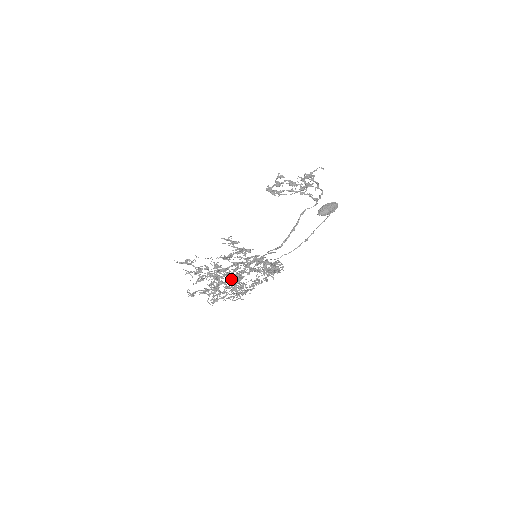
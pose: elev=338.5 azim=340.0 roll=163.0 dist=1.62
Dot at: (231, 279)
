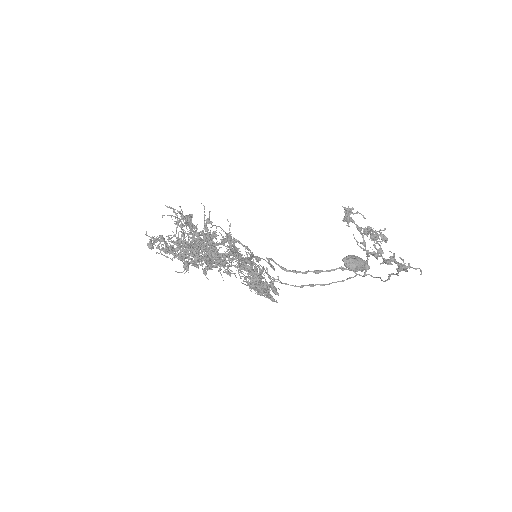
Dot at: occluded
